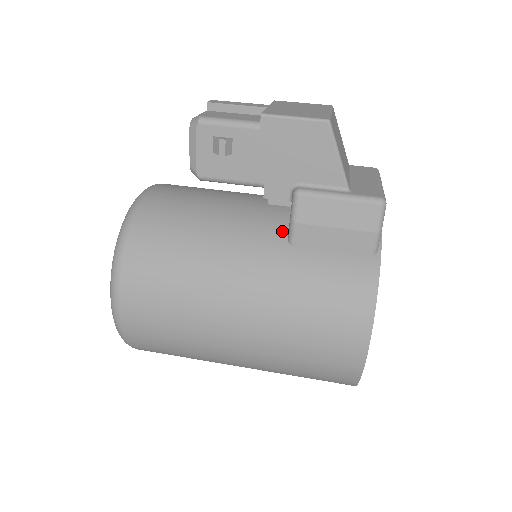
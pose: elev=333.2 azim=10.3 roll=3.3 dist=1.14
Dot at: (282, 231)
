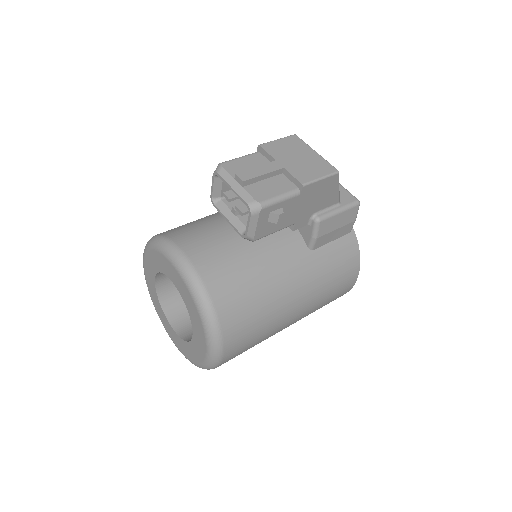
Dot at: (301, 243)
